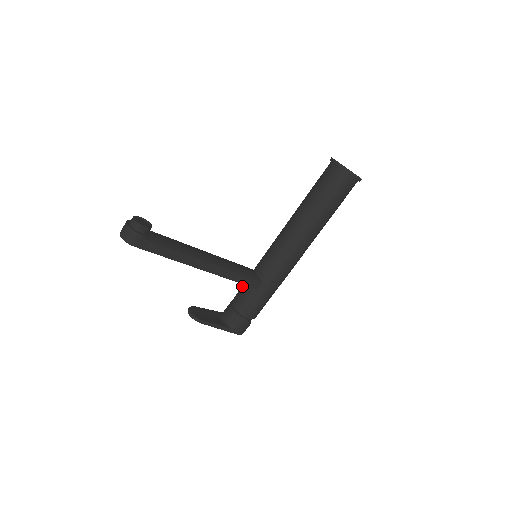
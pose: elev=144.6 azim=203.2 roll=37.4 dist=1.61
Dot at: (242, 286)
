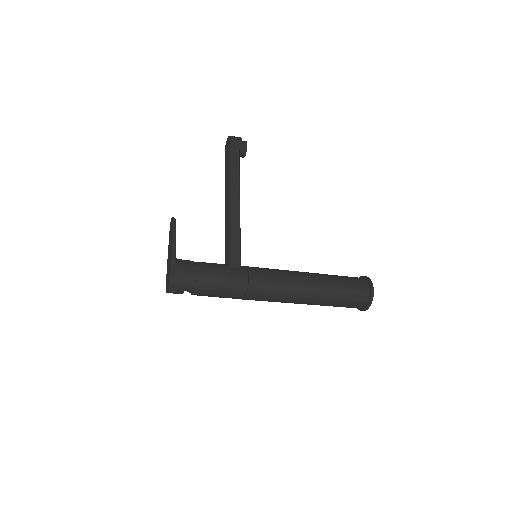
Dot at: occluded
